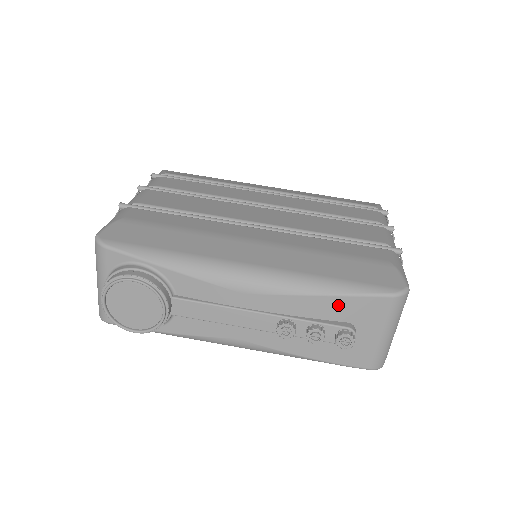
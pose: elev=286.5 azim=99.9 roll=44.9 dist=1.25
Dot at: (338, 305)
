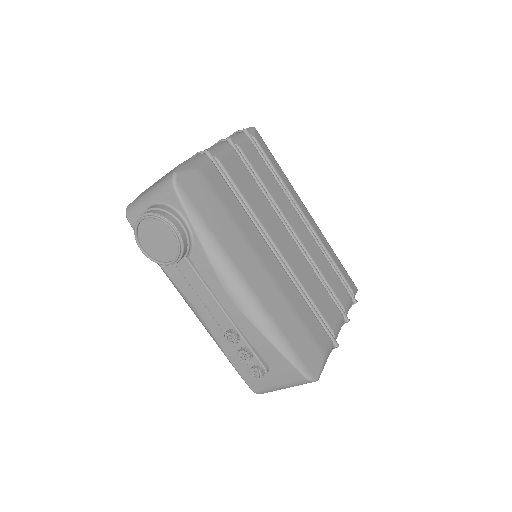
Dot at: (273, 354)
